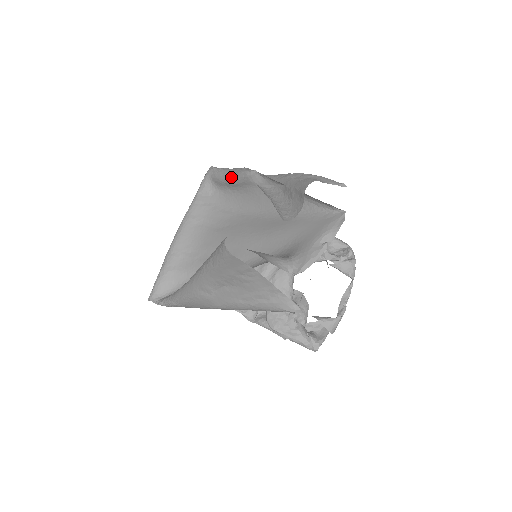
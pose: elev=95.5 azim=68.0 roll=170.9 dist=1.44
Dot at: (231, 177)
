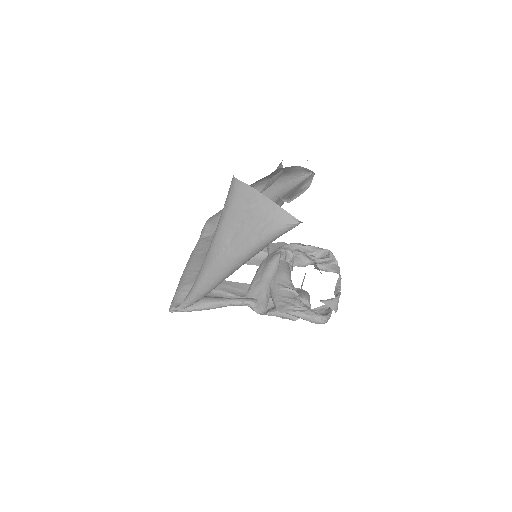
Dot at: occluded
